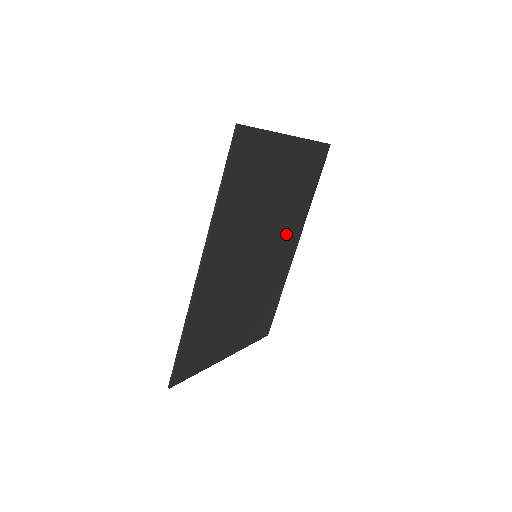
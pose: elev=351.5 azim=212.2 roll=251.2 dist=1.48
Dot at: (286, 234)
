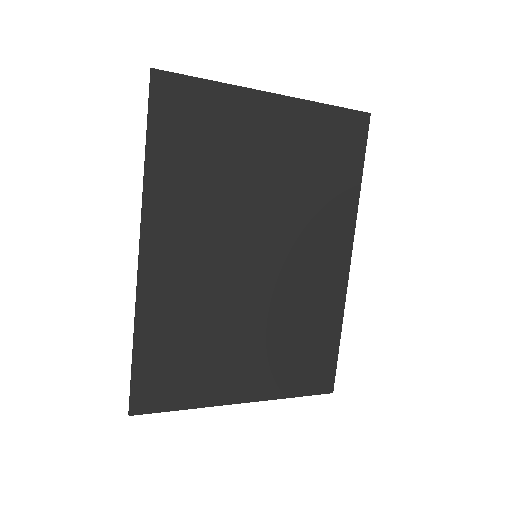
Dot at: (315, 235)
